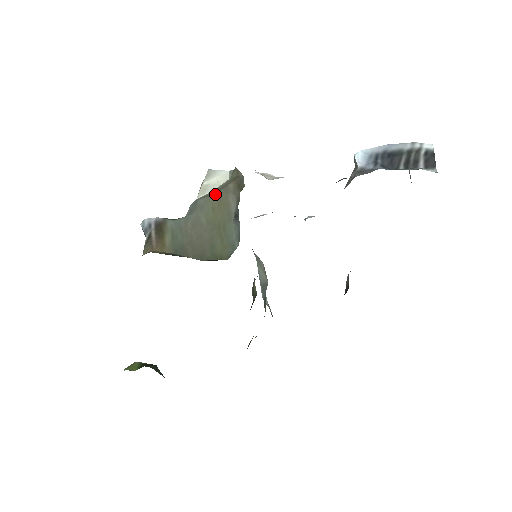
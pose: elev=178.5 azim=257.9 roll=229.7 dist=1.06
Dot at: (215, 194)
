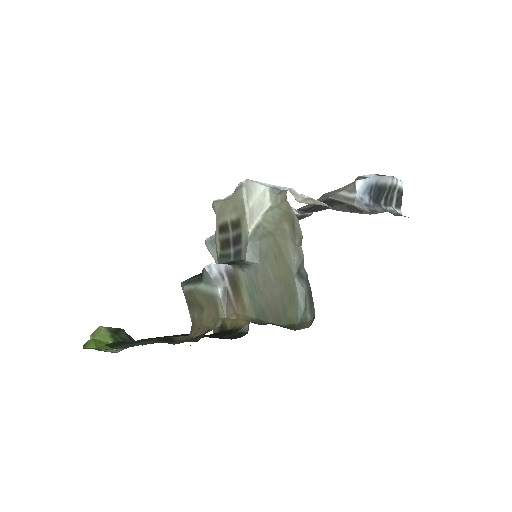
Dot at: (273, 236)
